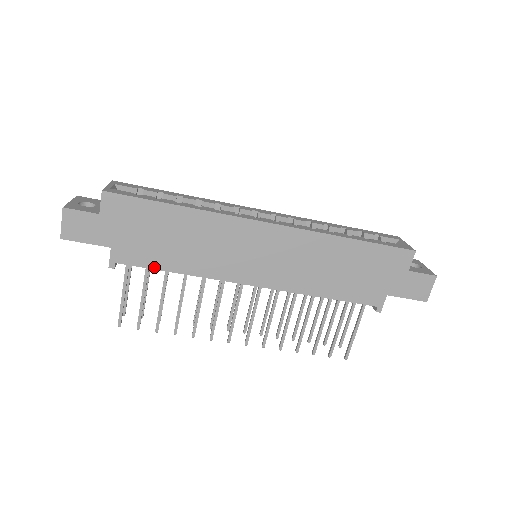
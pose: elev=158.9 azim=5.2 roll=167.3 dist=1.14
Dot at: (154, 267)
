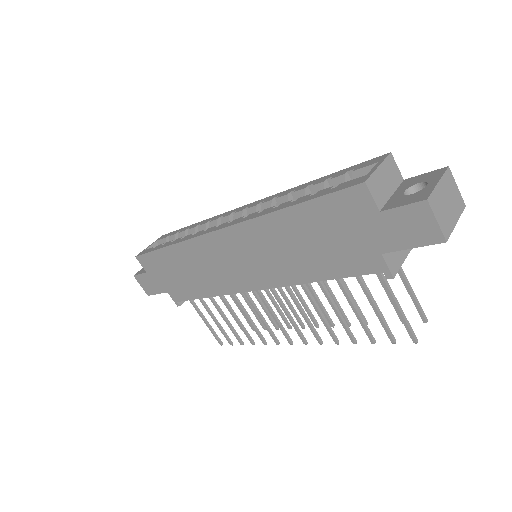
Dot at: (194, 298)
